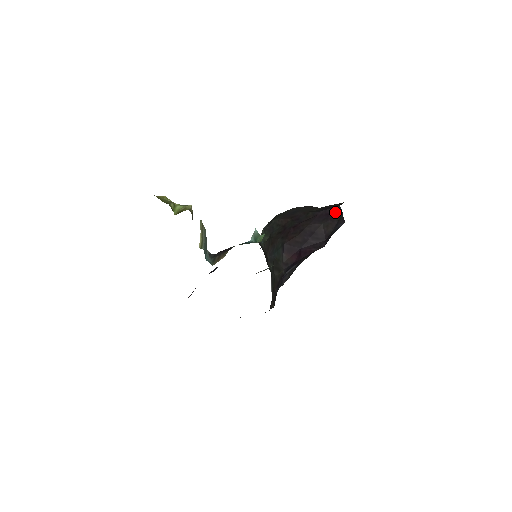
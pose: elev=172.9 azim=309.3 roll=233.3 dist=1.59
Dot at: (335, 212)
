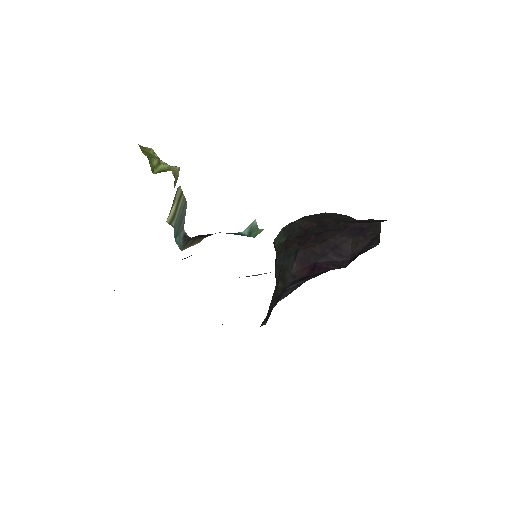
Dot at: (372, 228)
